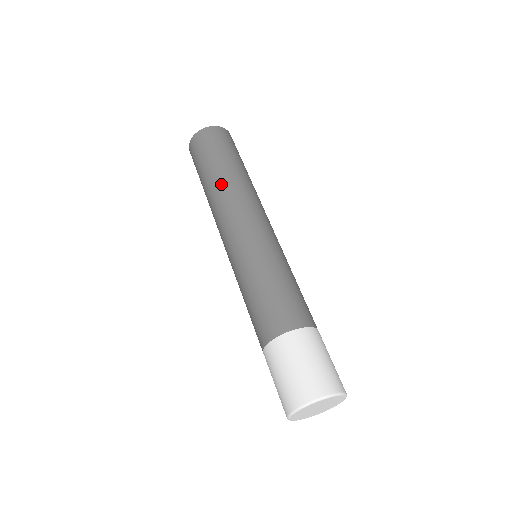
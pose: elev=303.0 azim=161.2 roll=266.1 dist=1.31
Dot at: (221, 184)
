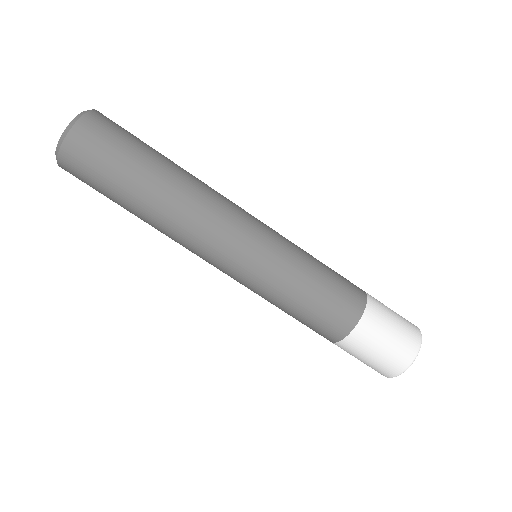
Dot at: (158, 221)
